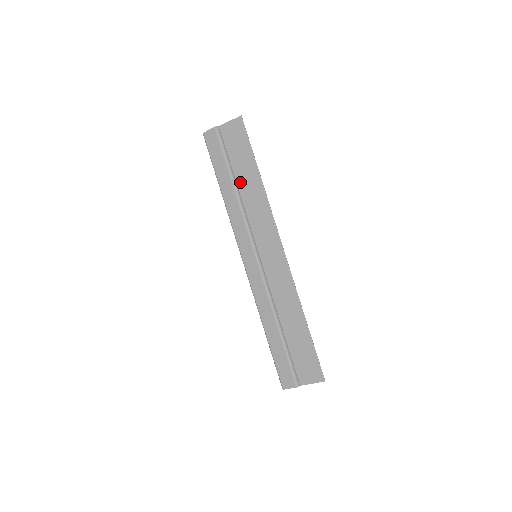
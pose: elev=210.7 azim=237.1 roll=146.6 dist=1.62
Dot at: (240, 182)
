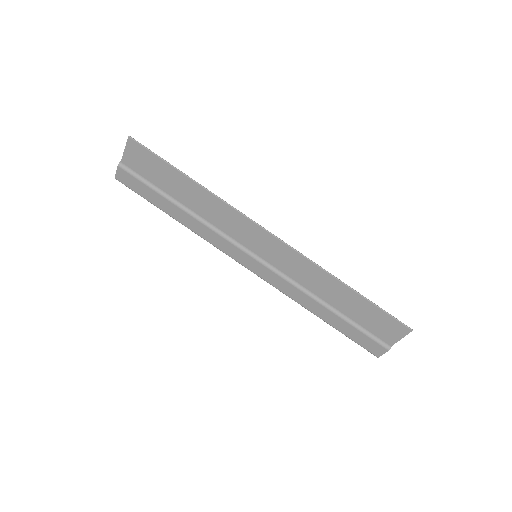
Dot at: (184, 200)
